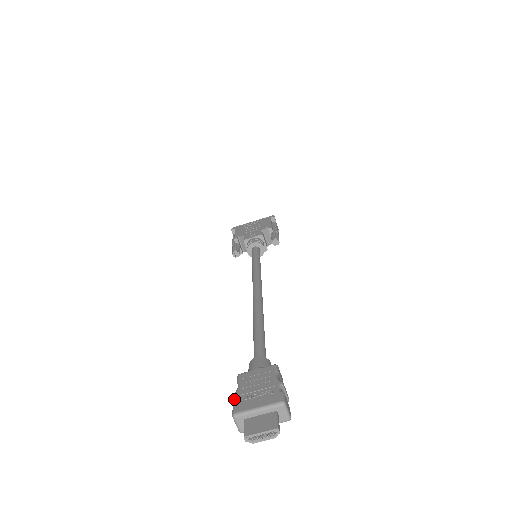
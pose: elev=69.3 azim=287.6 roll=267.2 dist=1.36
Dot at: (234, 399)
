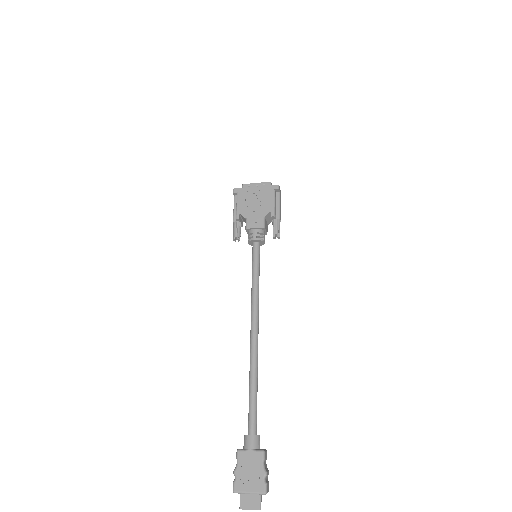
Dot at: (234, 475)
